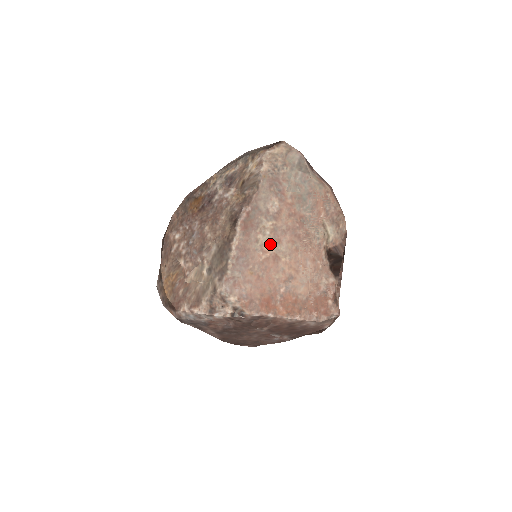
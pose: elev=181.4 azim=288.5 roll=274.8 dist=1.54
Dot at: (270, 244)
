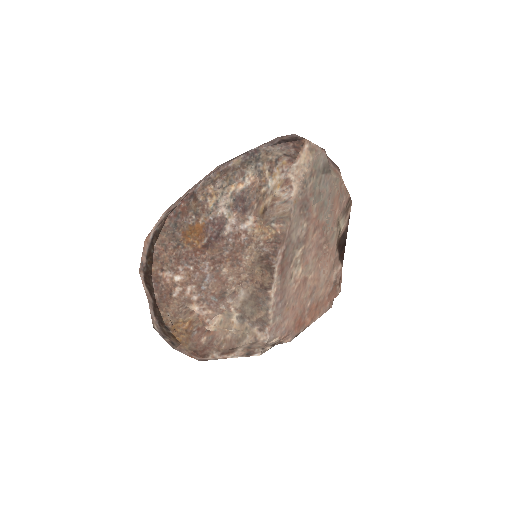
Dot at: (300, 271)
